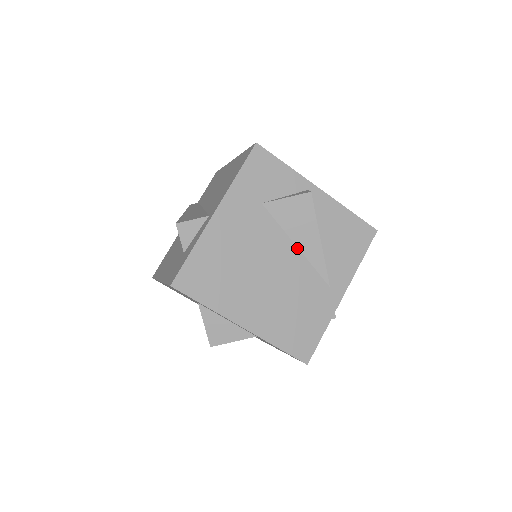
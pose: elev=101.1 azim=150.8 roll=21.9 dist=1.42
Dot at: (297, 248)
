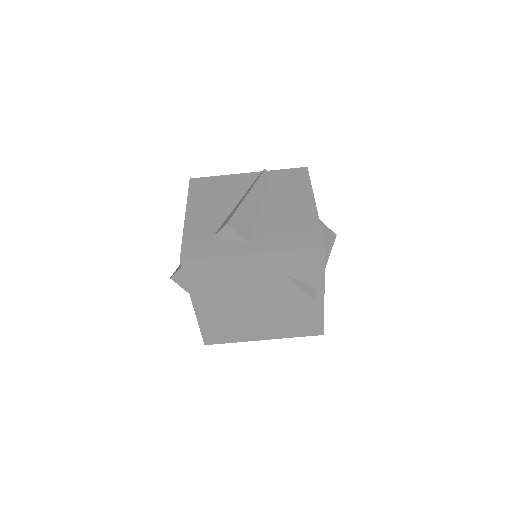
Dot at: (271, 305)
